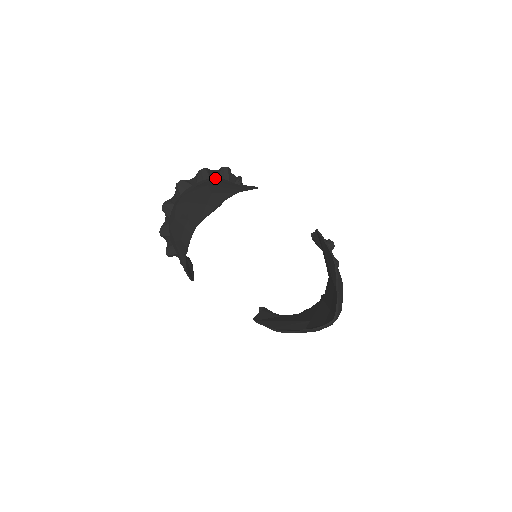
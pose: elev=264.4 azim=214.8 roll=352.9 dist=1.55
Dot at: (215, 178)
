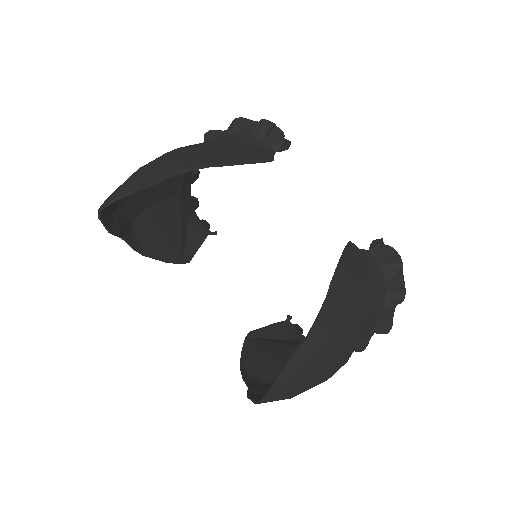
Dot at: (244, 134)
